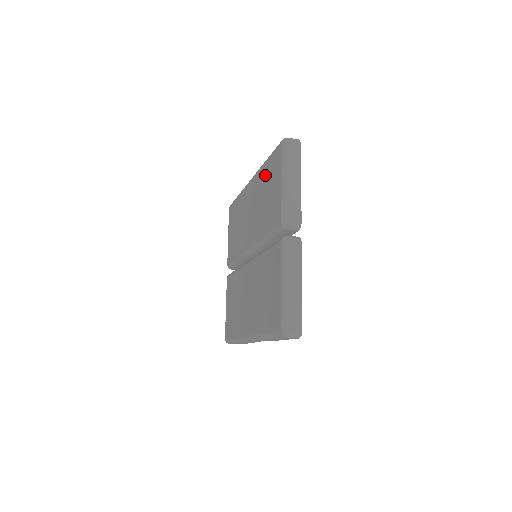
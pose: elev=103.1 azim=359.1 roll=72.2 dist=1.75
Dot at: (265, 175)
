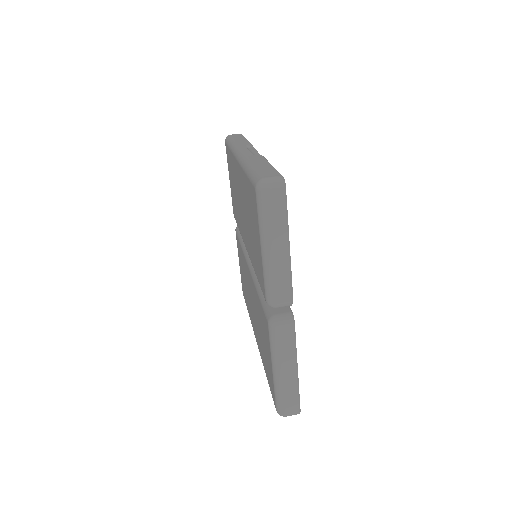
Dot at: (247, 193)
